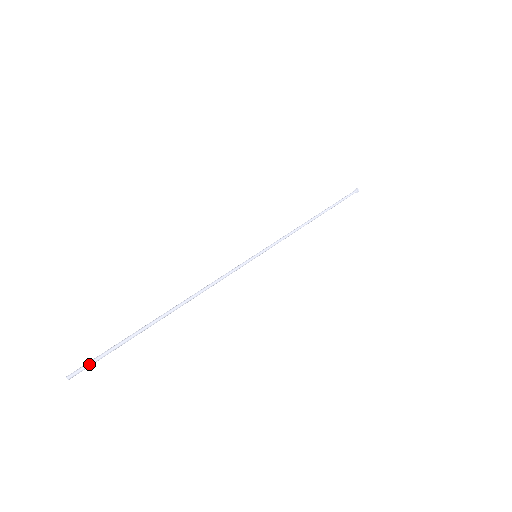
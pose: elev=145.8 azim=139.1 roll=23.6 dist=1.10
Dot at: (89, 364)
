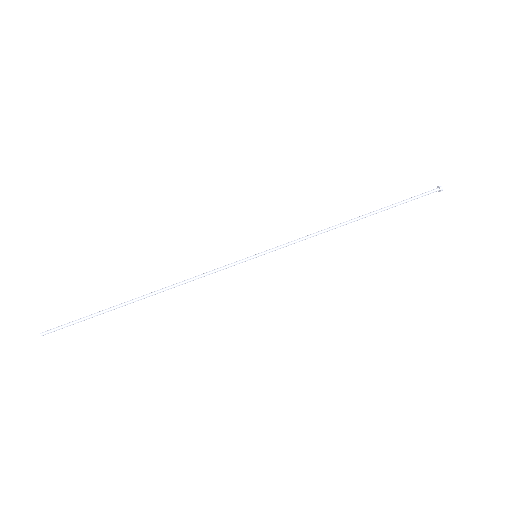
Dot at: occluded
